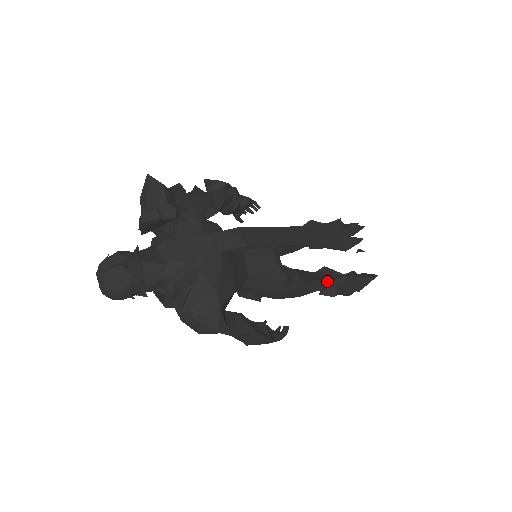
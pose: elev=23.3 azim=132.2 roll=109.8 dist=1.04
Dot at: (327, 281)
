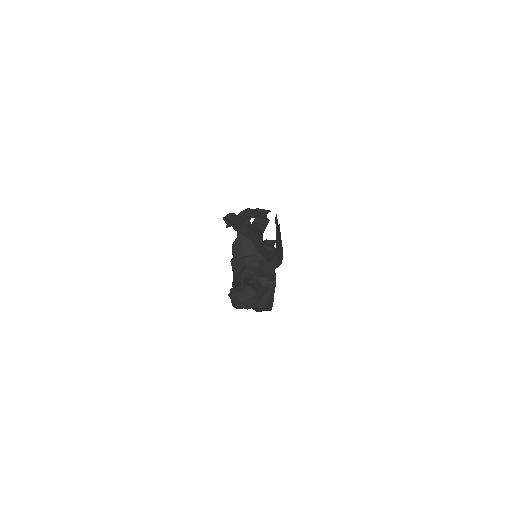
Dot at: (269, 255)
